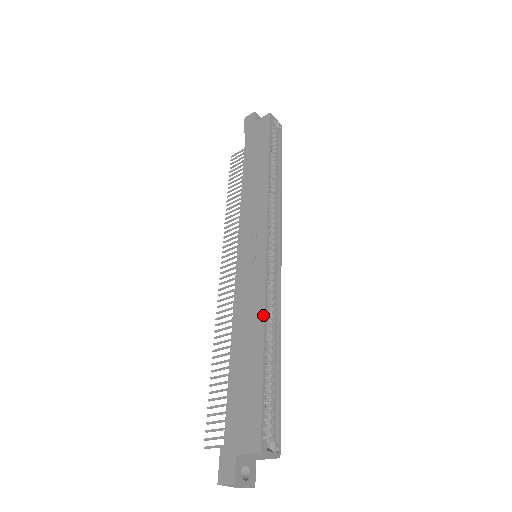
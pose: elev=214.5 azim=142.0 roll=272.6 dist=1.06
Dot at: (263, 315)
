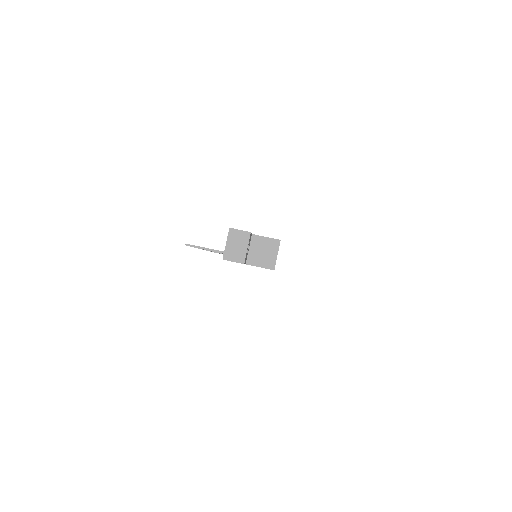
Dot at: occluded
